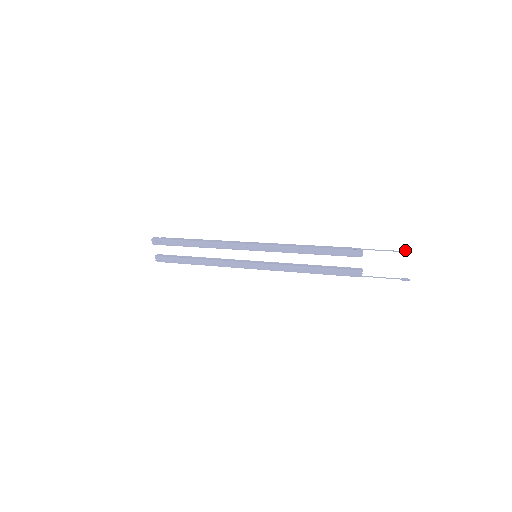
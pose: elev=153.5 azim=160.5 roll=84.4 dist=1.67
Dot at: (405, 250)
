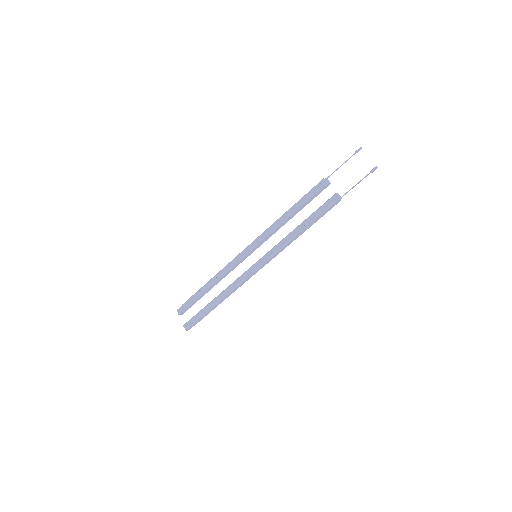
Dot at: (356, 150)
